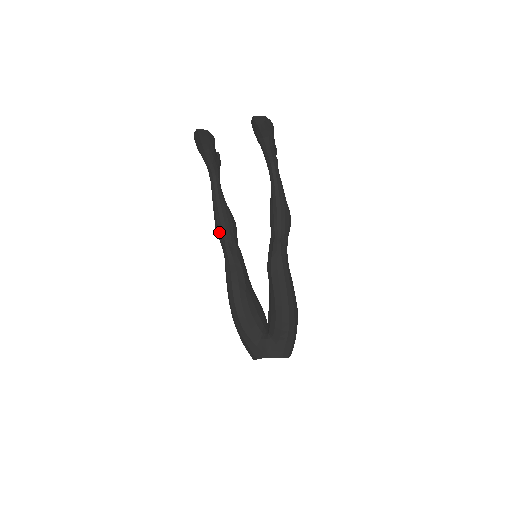
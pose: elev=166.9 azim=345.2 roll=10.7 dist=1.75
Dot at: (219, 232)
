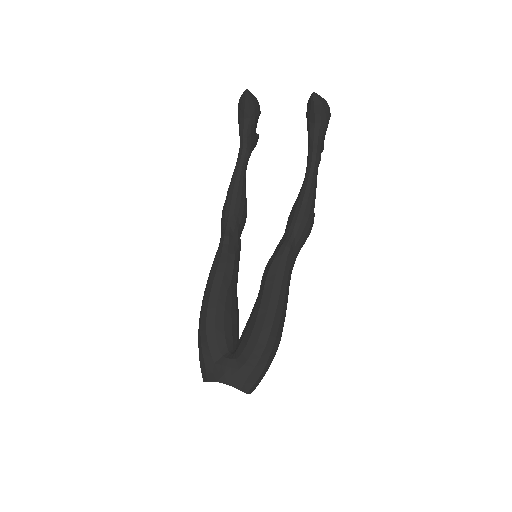
Dot at: (225, 214)
